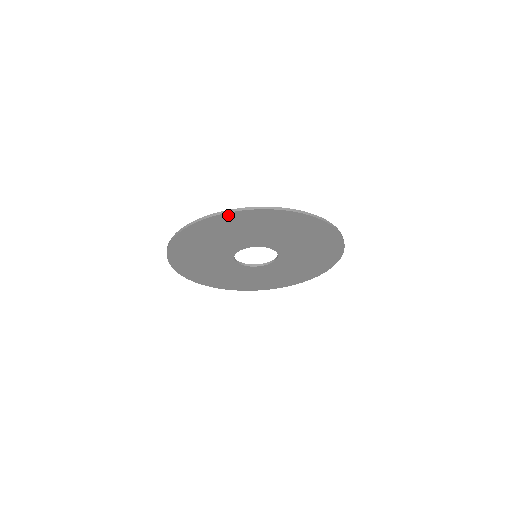
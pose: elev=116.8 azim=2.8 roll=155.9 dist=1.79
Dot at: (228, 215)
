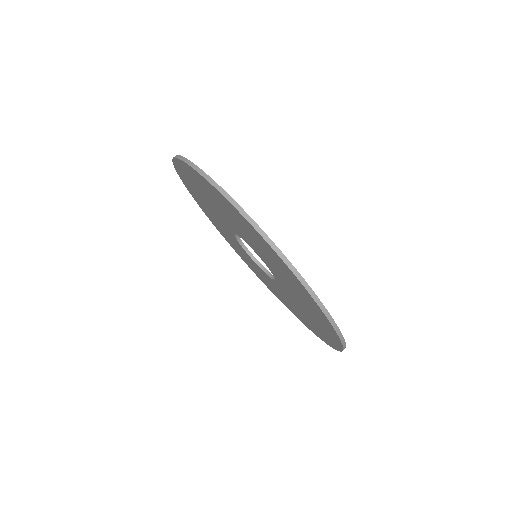
Dot at: (181, 163)
